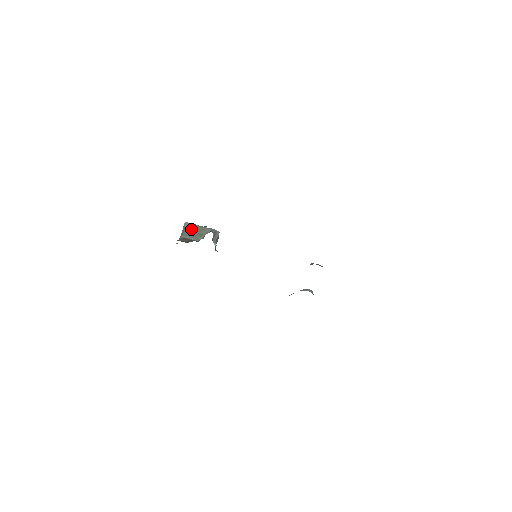
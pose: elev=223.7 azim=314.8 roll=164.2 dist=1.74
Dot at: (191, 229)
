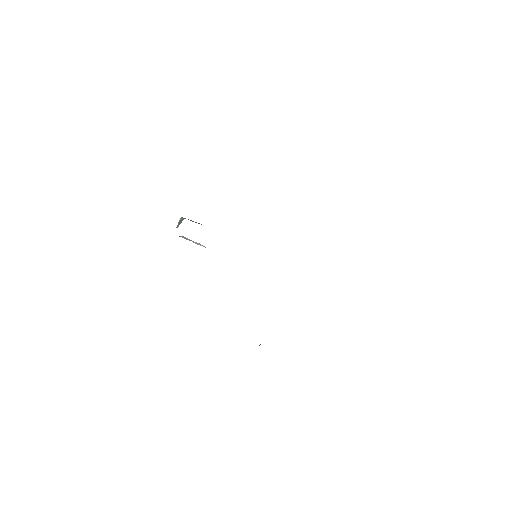
Dot at: (191, 220)
